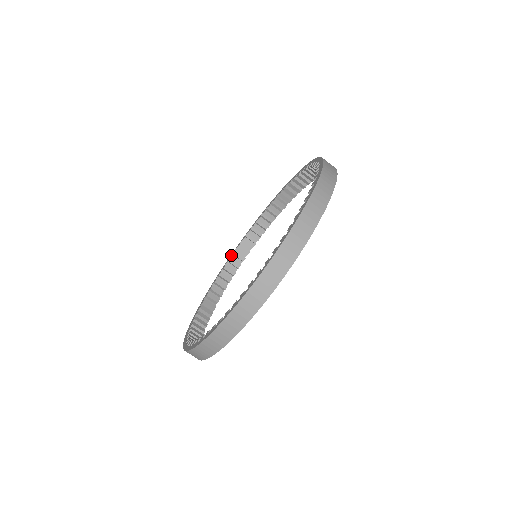
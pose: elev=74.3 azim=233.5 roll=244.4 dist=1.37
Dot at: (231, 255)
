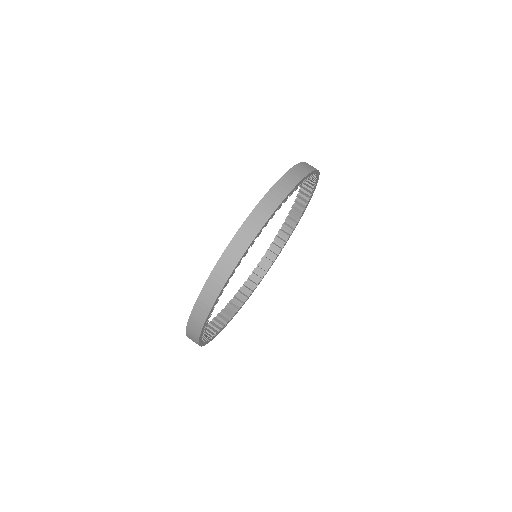
Dot at: occluded
